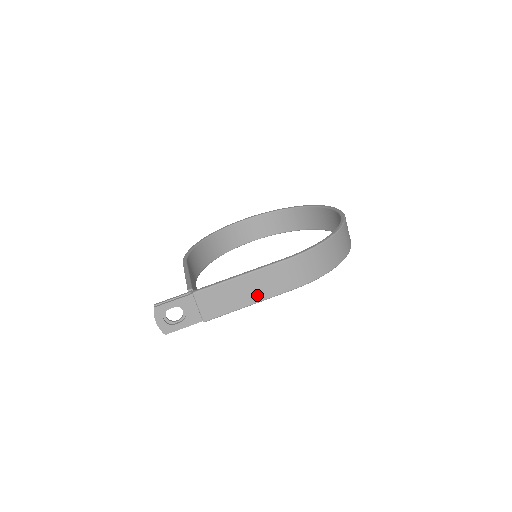
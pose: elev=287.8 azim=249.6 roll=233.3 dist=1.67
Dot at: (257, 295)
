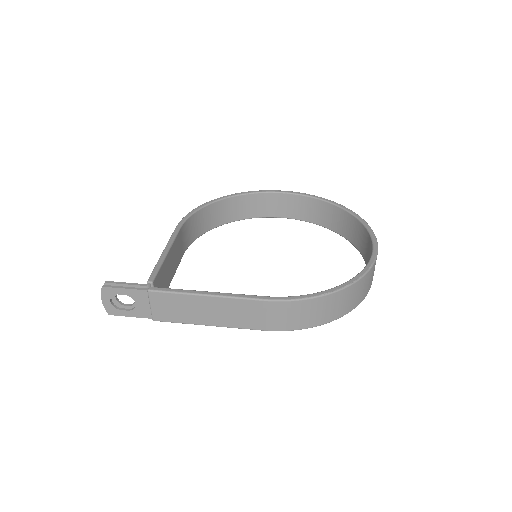
Dot at: (219, 320)
